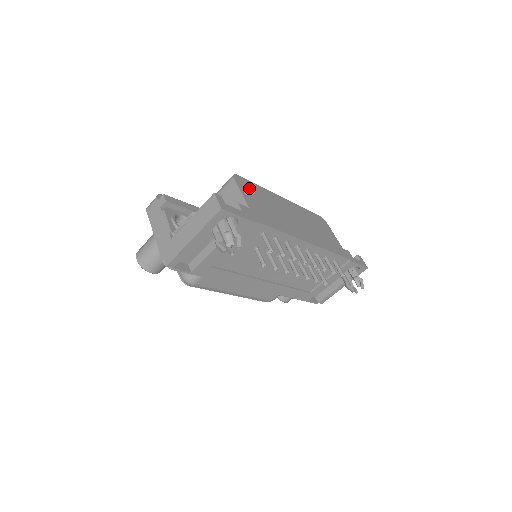
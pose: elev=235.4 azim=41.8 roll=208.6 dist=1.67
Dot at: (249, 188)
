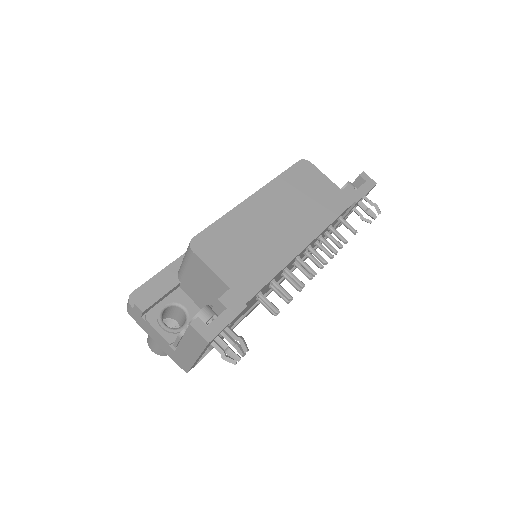
Dot at: (214, 244)
